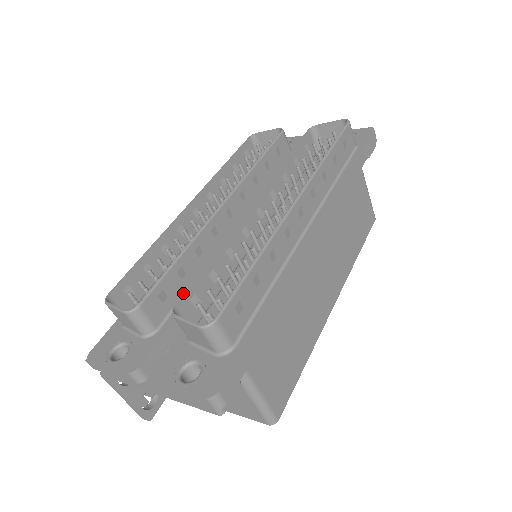
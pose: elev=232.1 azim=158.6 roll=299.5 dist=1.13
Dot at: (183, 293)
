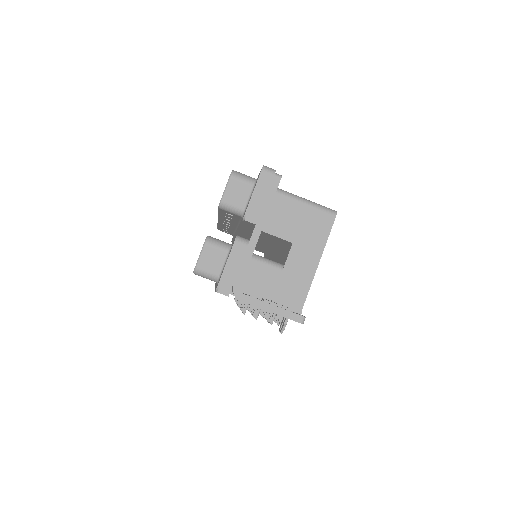
Dot at: (218, 209)
